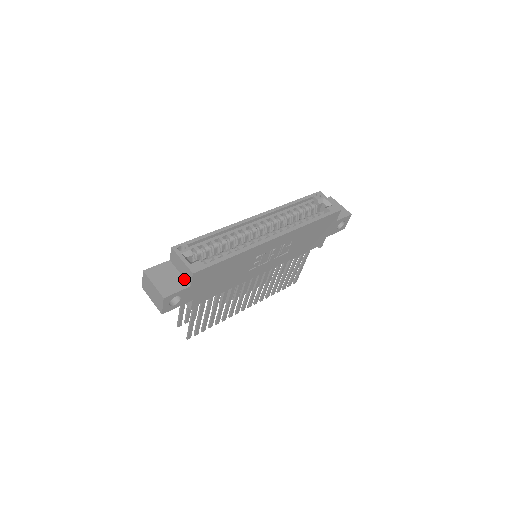
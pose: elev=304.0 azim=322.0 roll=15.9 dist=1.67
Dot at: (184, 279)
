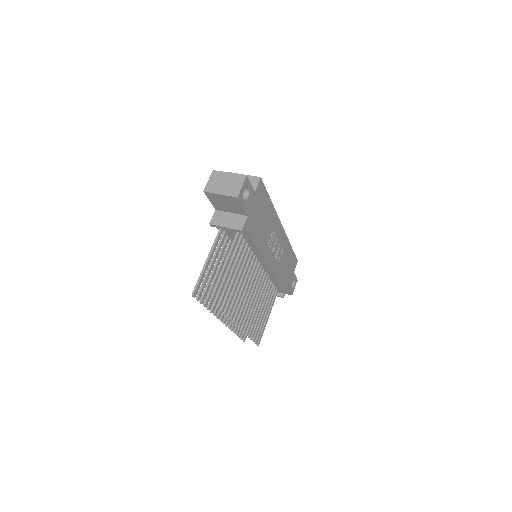
Dot at: occluded
